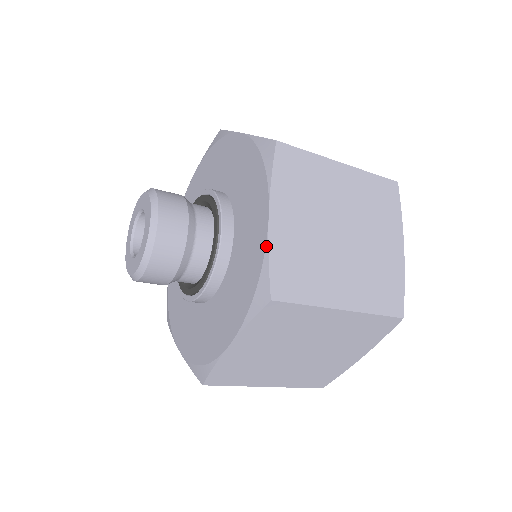
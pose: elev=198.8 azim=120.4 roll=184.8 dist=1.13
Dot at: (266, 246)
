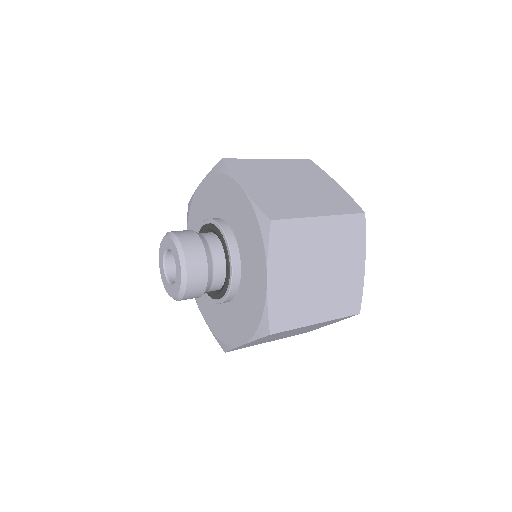
Dot at: (234, 347)
